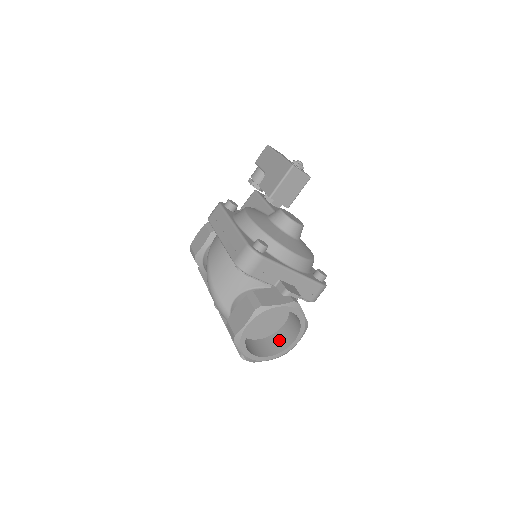
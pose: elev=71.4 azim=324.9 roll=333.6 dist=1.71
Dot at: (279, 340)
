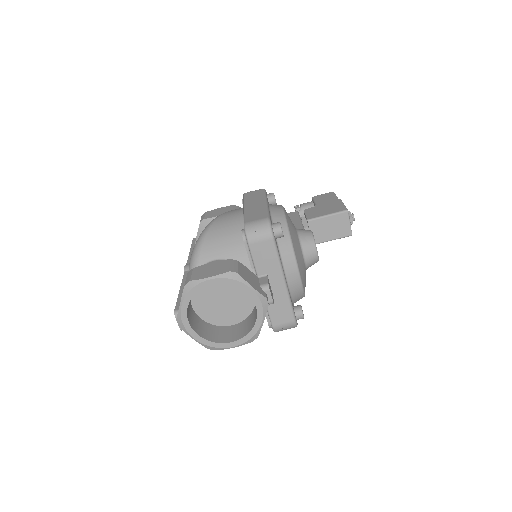
Dot at: (218, 333)
